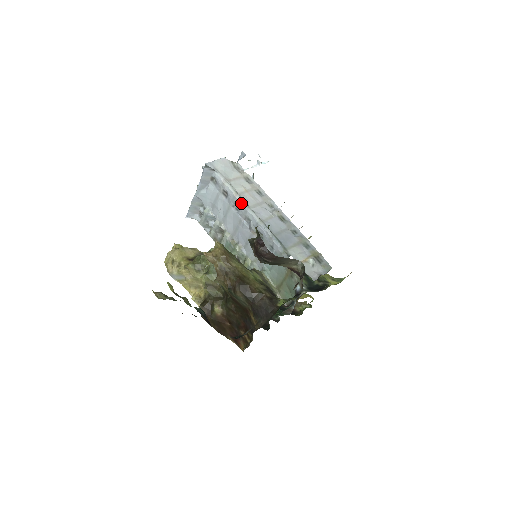
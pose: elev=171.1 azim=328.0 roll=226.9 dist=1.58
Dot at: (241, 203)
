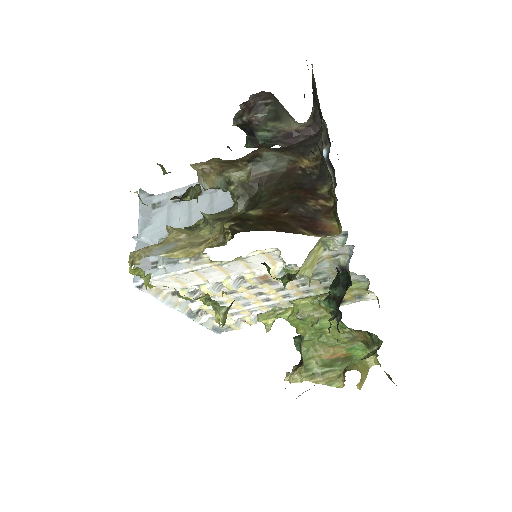
Dot at: occluded
